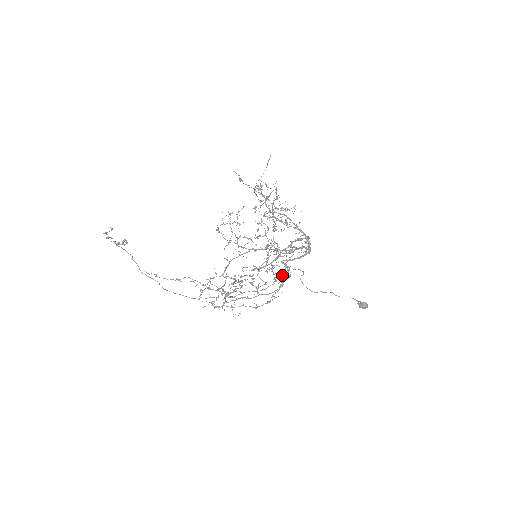
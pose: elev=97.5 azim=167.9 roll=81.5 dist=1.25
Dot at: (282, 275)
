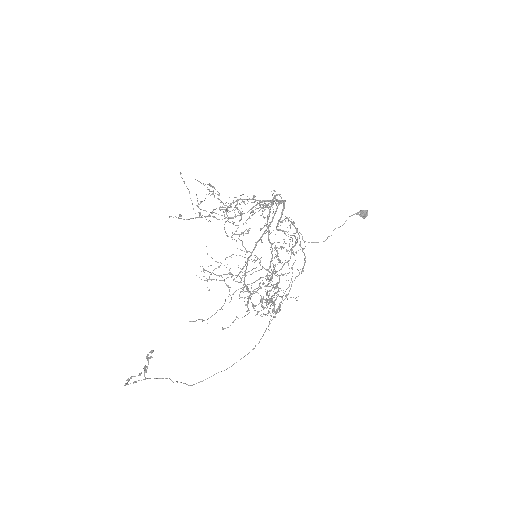
Dot at: (290, 250)
